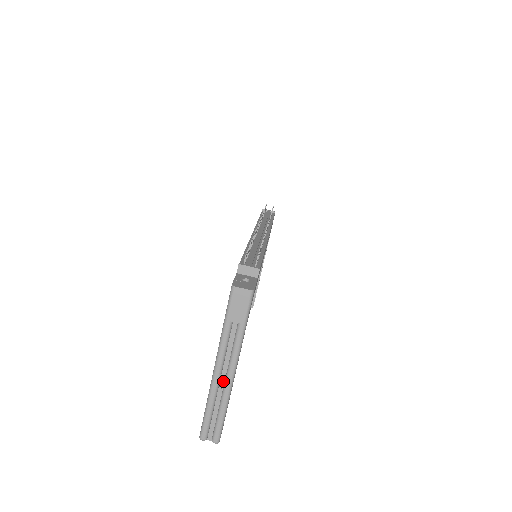
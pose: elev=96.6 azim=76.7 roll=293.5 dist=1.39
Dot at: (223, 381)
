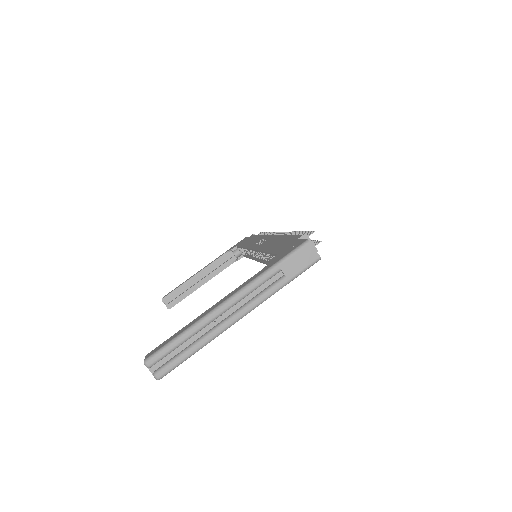
Dot at: (221, 319)
